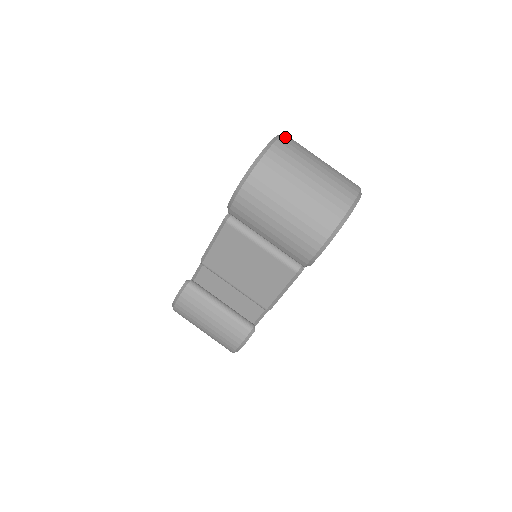
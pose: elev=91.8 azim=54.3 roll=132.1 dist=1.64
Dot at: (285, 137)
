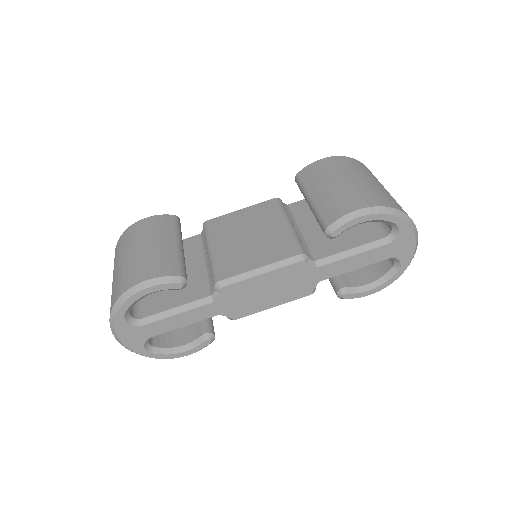
Dot at: occluded
